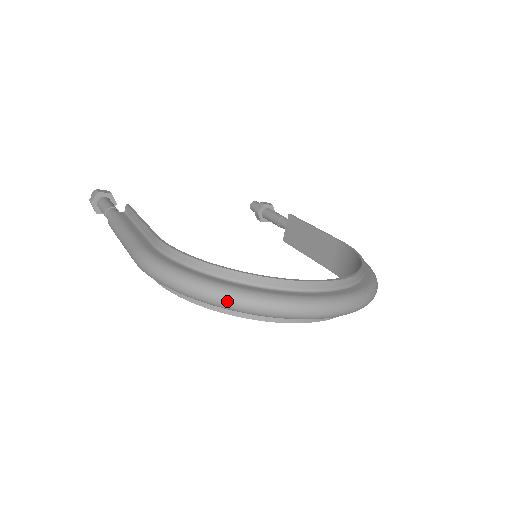
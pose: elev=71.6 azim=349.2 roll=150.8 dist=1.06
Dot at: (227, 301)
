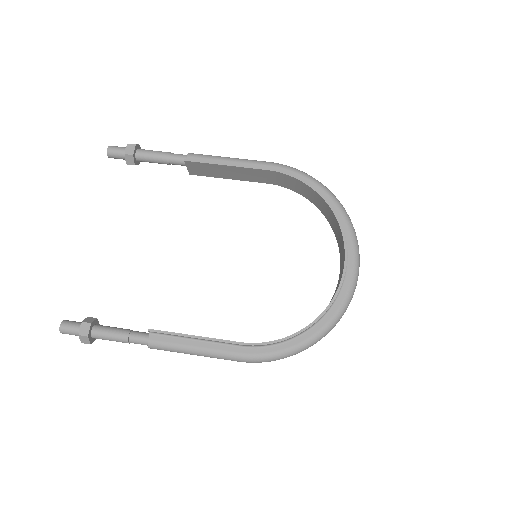
Dot at: occluded
